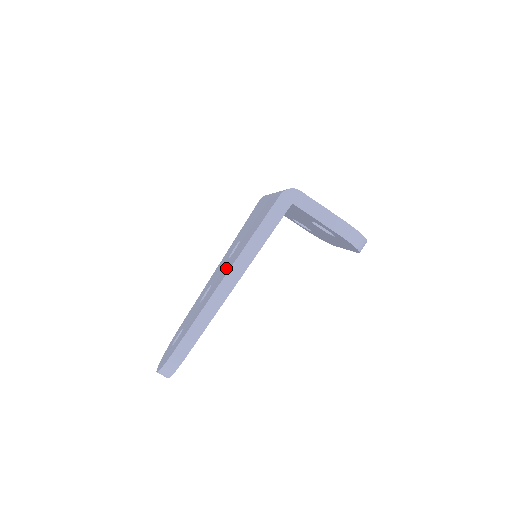
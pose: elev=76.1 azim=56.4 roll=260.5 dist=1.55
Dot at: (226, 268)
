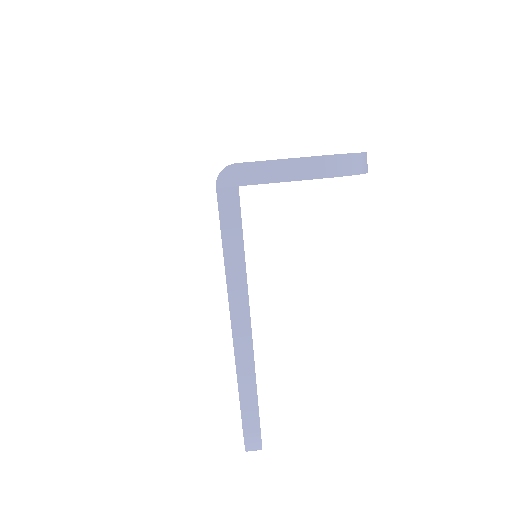
Dot at: occluded
